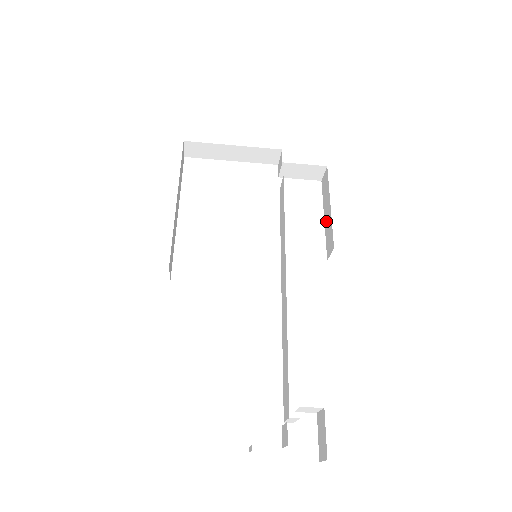
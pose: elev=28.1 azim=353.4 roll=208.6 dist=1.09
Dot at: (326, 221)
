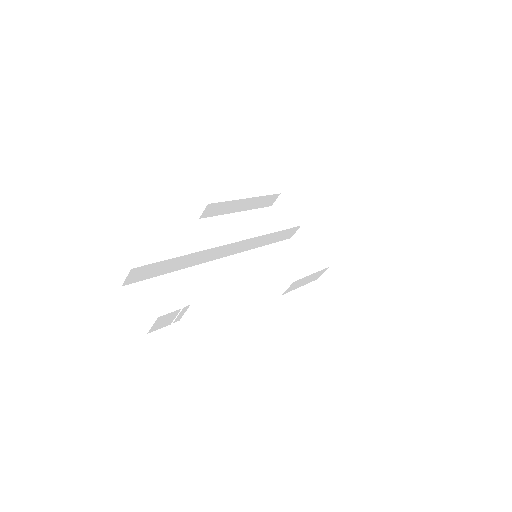
Dot at: occluded
